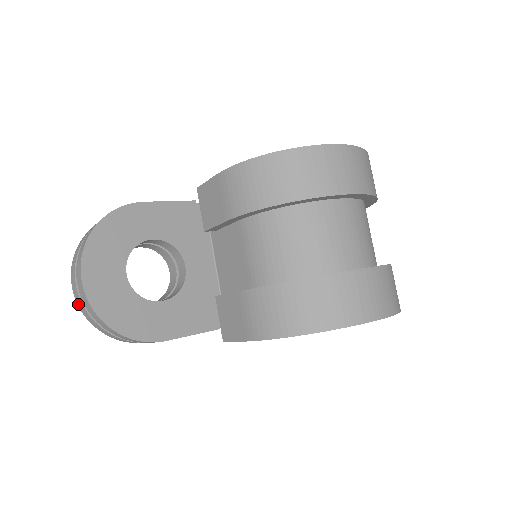
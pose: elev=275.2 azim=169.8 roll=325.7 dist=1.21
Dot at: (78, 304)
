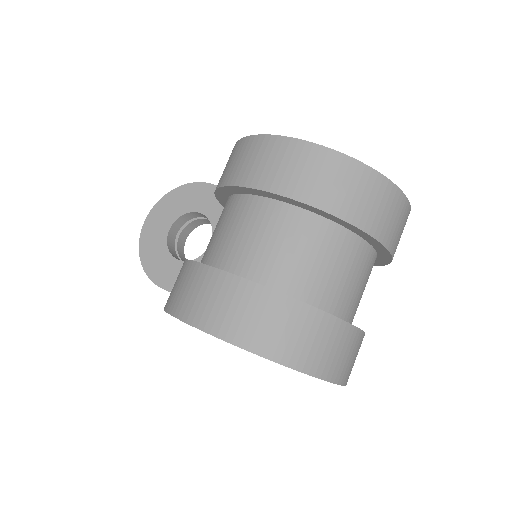
Dot at: occluded
